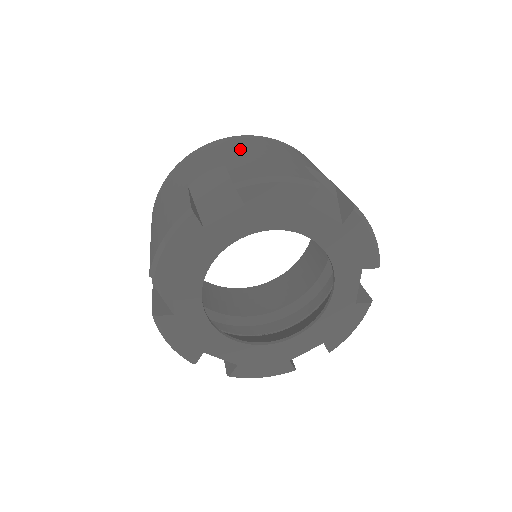
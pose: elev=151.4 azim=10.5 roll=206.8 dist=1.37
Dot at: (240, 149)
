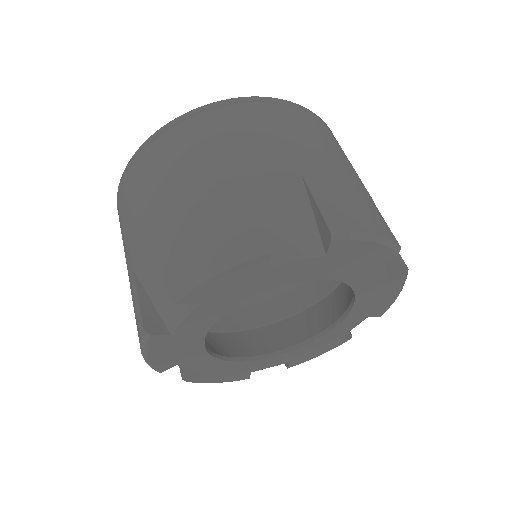
Dot at: (163, 182)
